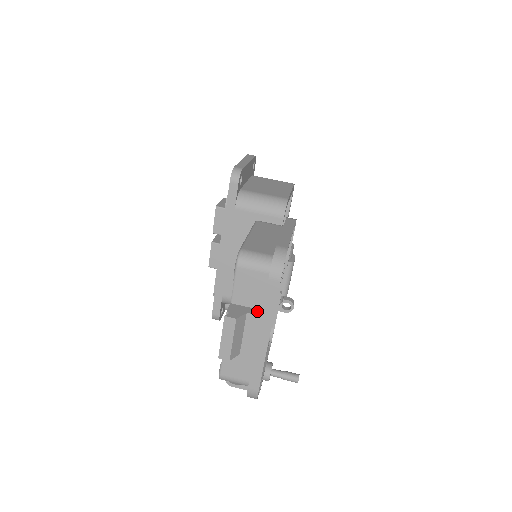
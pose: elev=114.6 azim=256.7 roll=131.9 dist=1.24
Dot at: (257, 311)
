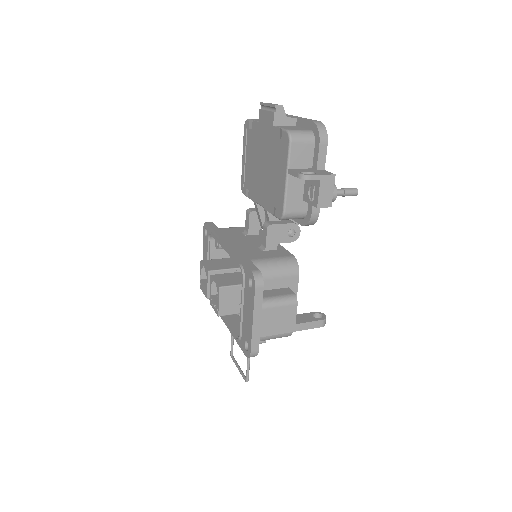
Dot at: occluded
